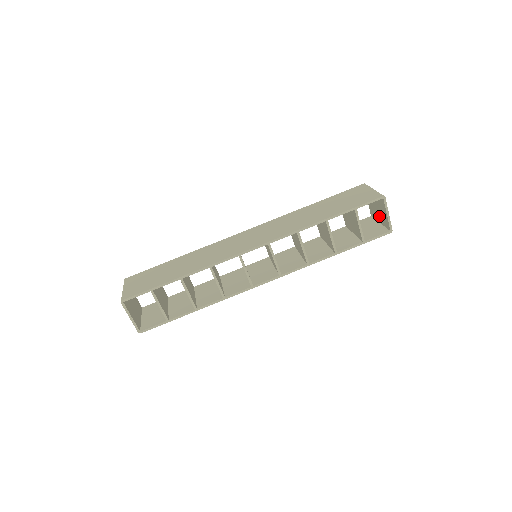
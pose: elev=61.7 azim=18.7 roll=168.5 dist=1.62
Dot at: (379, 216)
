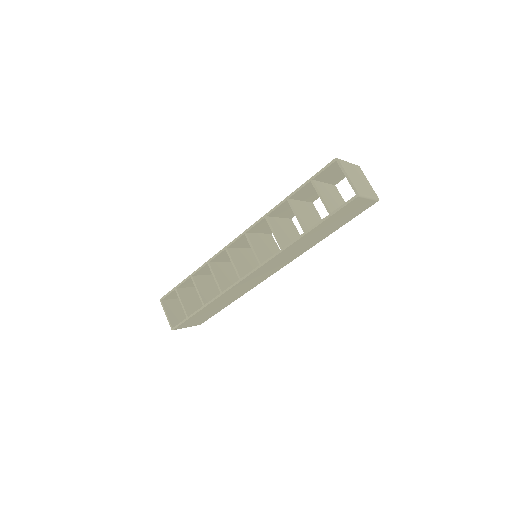
Dot at: occluded
